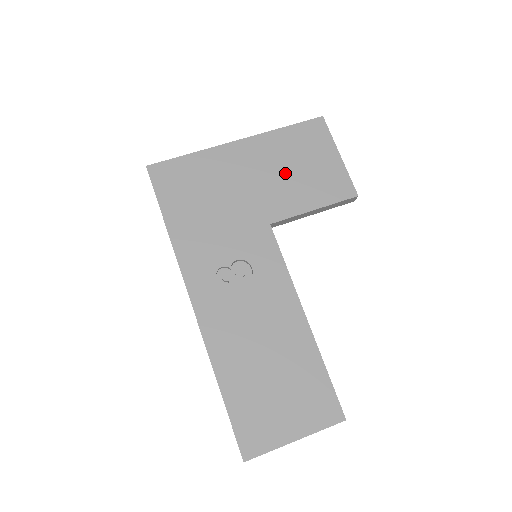
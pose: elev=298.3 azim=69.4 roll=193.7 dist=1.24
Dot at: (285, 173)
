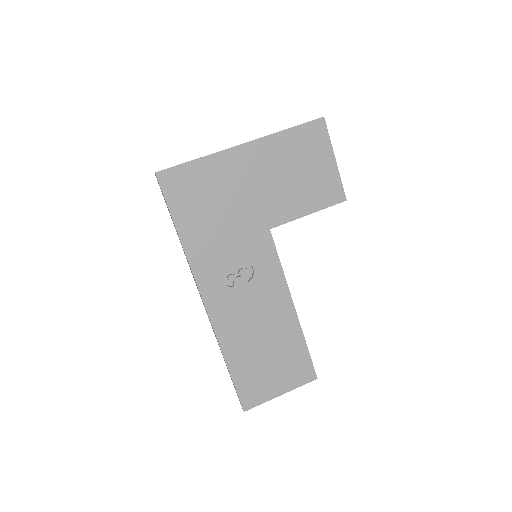
Dot at: (285, 179)
